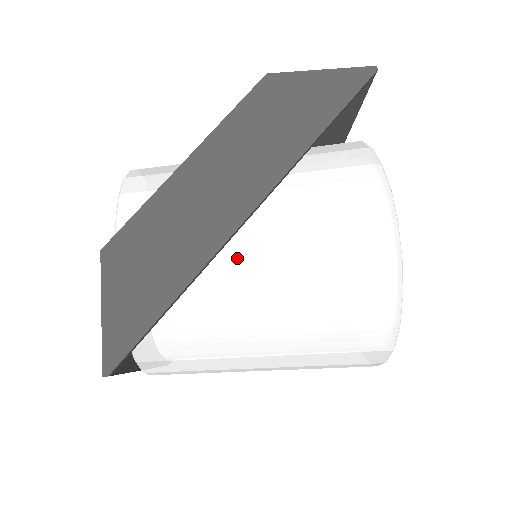
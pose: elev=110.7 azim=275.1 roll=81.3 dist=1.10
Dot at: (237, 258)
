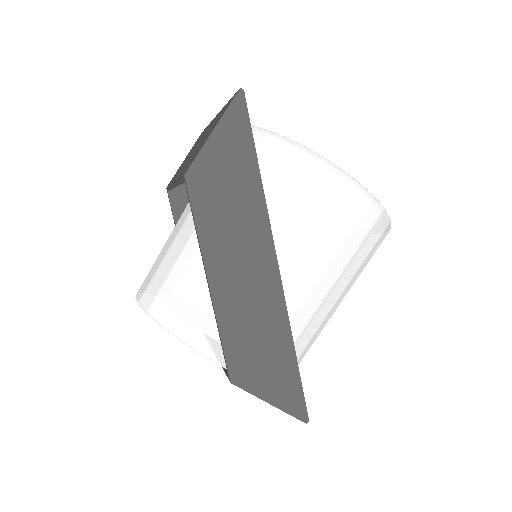
Dot at: (292, 294)
